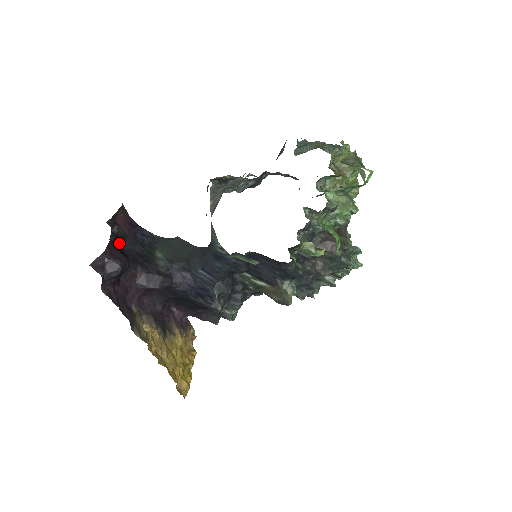
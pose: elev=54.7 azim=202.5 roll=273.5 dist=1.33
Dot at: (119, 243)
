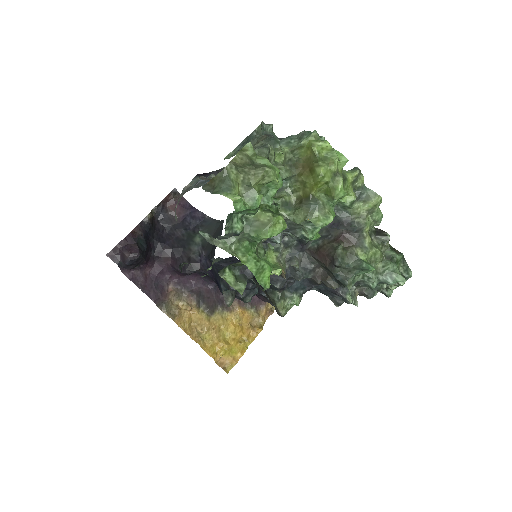
Dot at: (162, 228)
